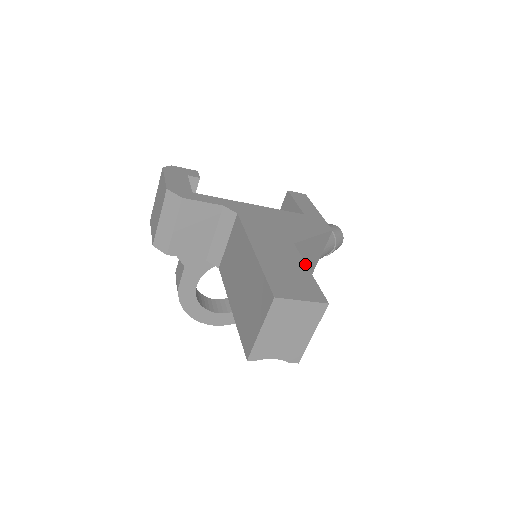
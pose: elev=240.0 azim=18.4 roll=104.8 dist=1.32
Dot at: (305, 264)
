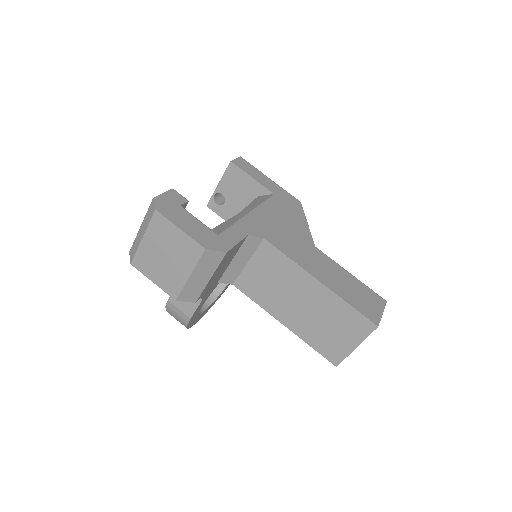
Dot at: (343, 268)
